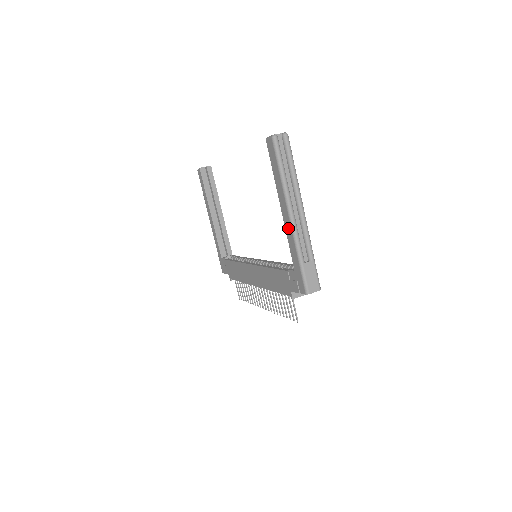
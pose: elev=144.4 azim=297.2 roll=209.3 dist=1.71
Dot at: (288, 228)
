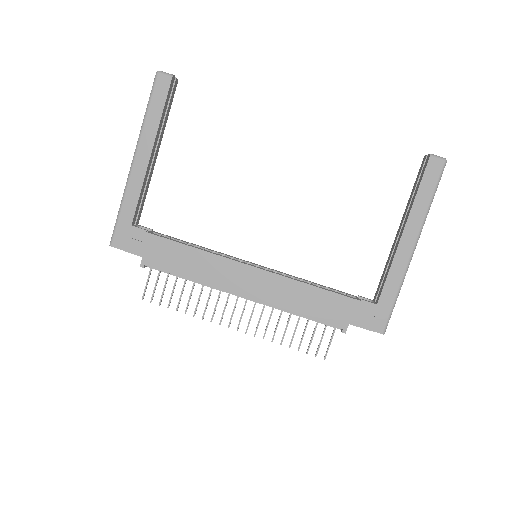
Dot at: (402, 258)
